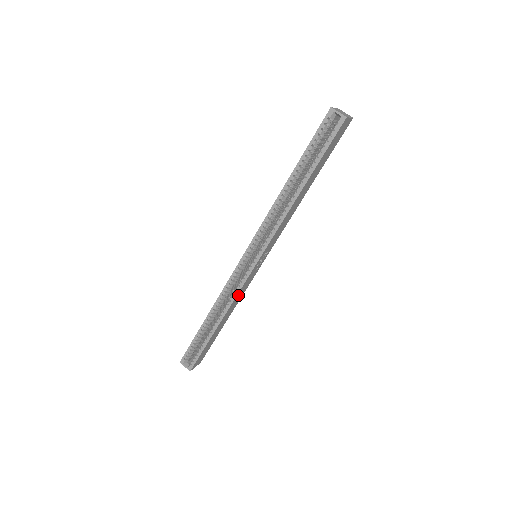
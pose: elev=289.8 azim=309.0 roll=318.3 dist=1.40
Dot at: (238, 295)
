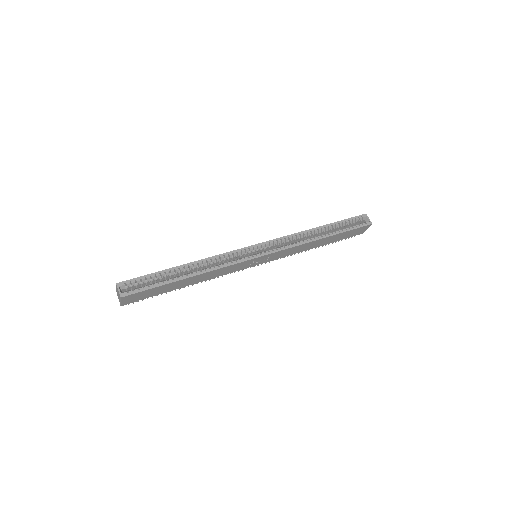
Dot at: (225, 268)
